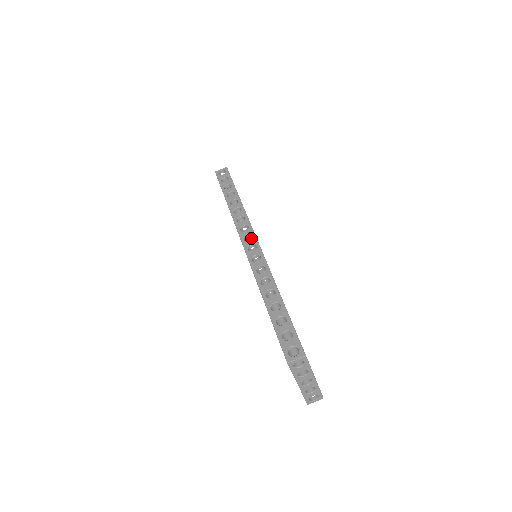
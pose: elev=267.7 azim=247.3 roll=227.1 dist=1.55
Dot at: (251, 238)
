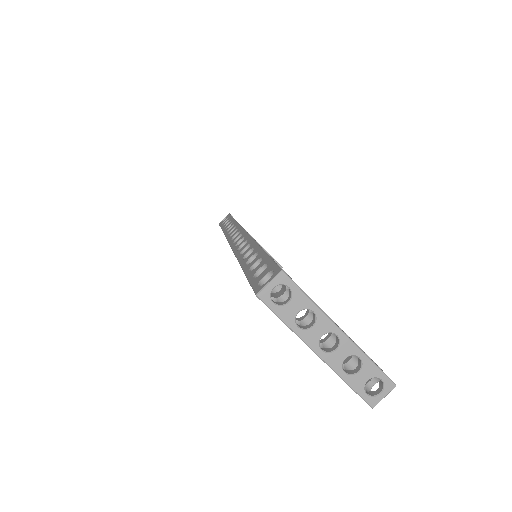
Dot at: occluded
